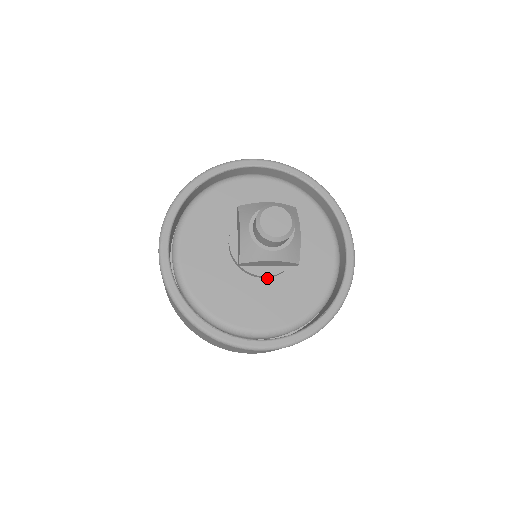
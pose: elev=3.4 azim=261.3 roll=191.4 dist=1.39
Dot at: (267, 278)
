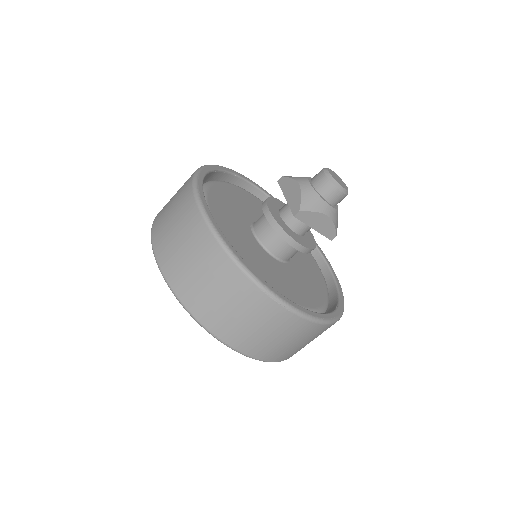
Dot at: (284, 265)
